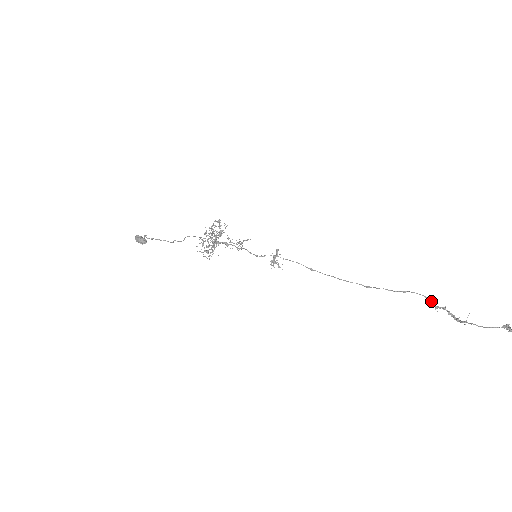
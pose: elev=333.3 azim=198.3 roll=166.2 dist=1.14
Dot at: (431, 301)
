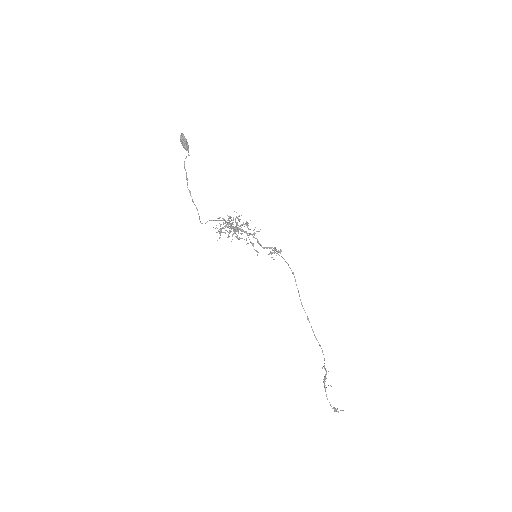
Dot at: occluded
